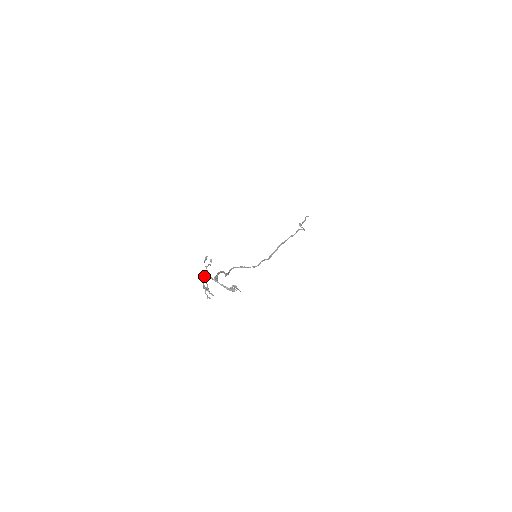
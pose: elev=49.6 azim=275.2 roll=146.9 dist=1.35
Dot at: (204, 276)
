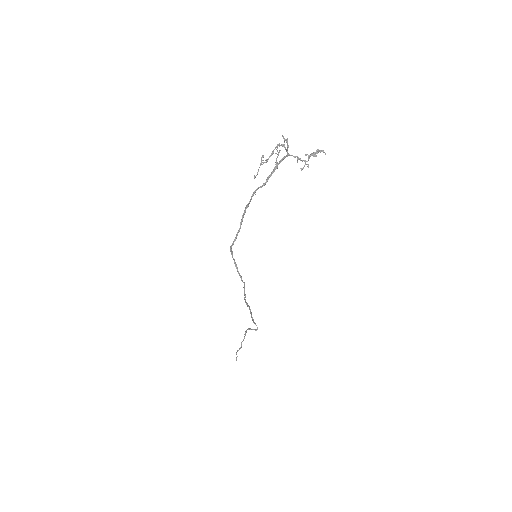
Dot at: (262, 162)
